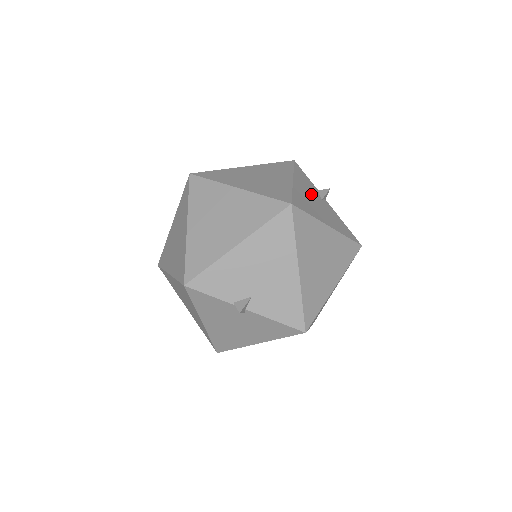
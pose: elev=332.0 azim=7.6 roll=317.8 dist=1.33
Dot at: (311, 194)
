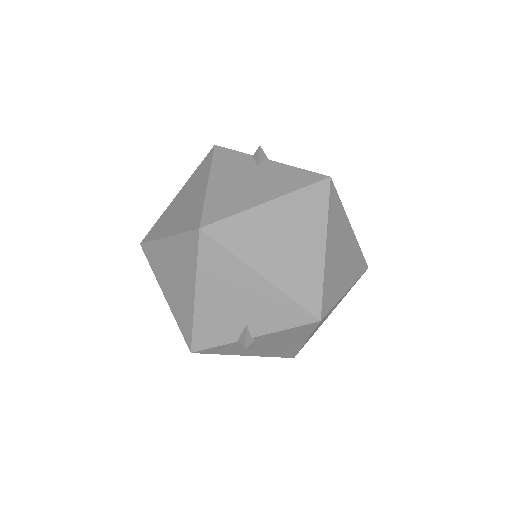
Dot at: (239, 176)
